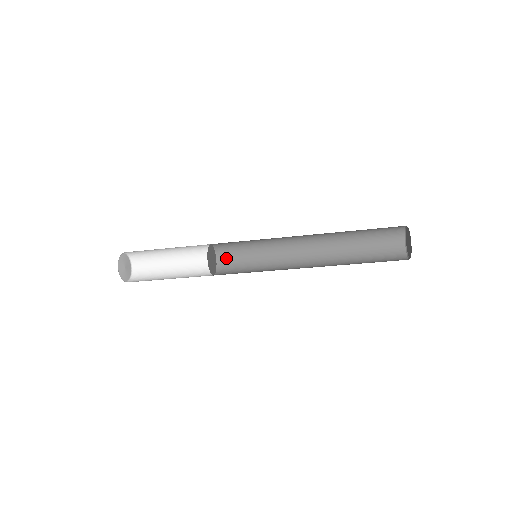
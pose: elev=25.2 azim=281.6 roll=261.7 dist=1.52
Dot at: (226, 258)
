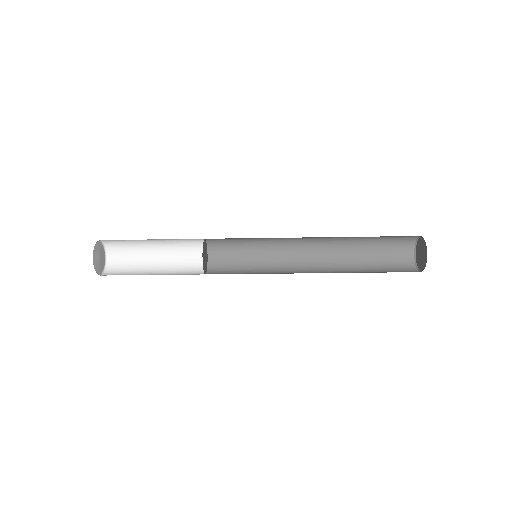
Dot at: (219, 258)
